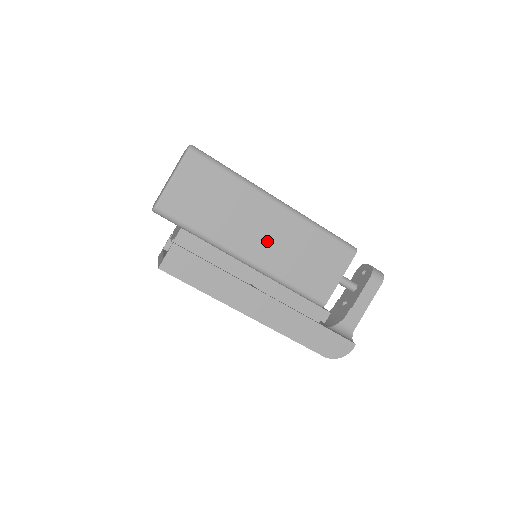
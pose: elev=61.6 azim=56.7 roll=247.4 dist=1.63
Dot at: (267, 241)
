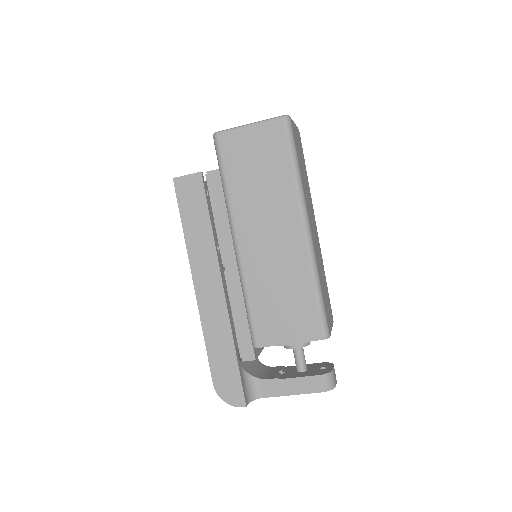
Dot at: (266, 247)
